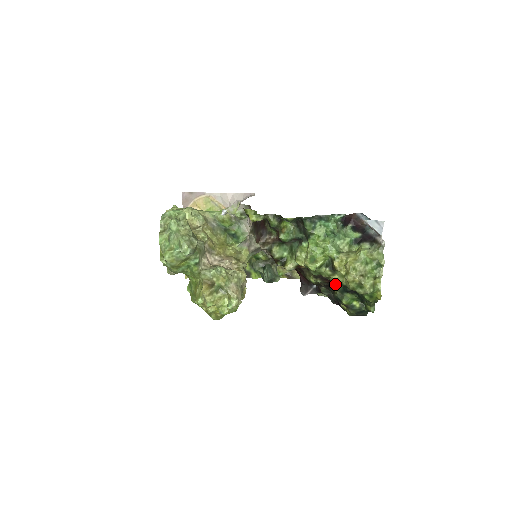
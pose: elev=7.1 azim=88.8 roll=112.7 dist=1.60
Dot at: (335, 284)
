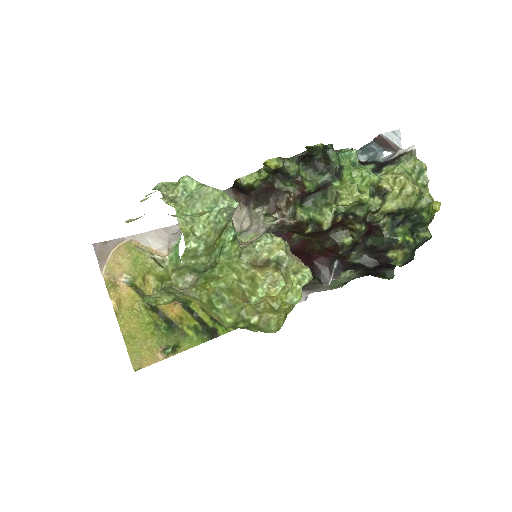
Dot at: (382, 222)
